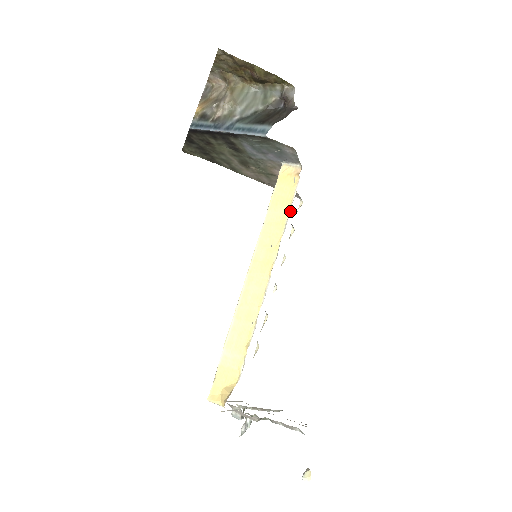
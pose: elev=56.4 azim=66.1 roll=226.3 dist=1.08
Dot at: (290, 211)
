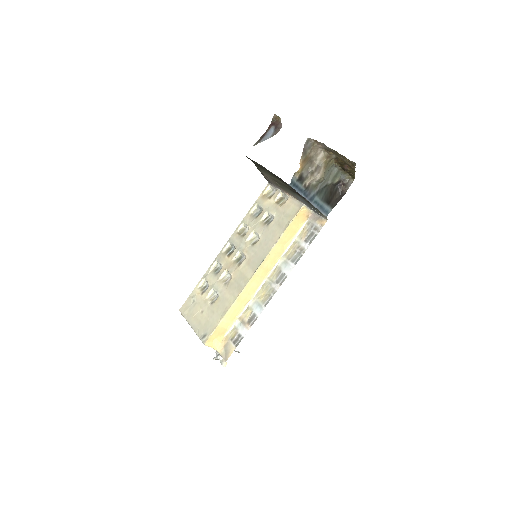
Dot at: (293, 241)
